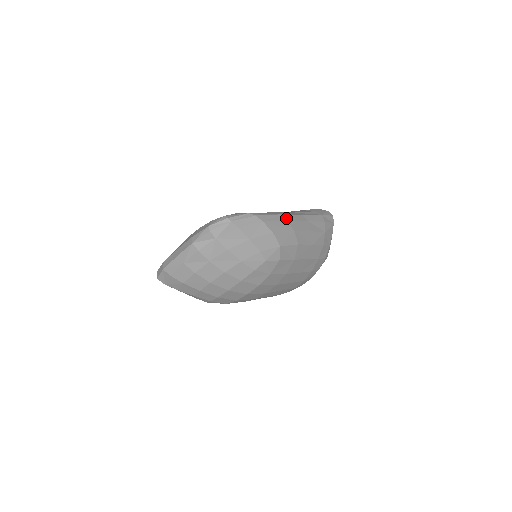
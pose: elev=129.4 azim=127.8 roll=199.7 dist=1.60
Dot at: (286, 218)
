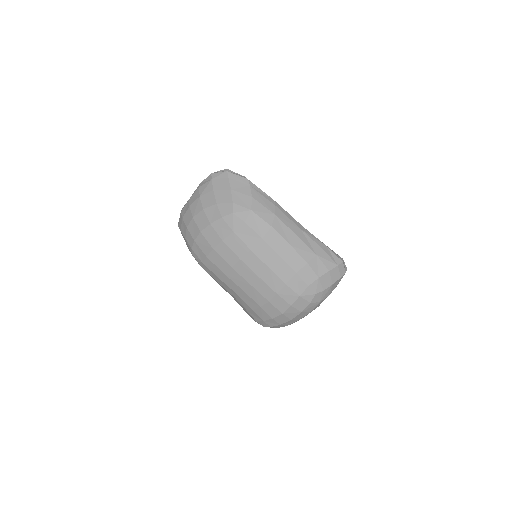
Dot at: (276, 205)
